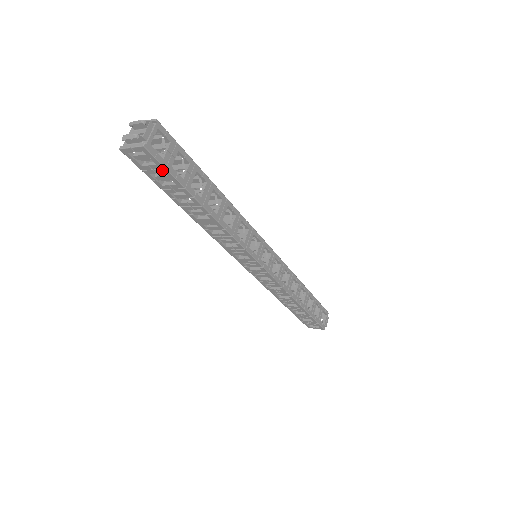
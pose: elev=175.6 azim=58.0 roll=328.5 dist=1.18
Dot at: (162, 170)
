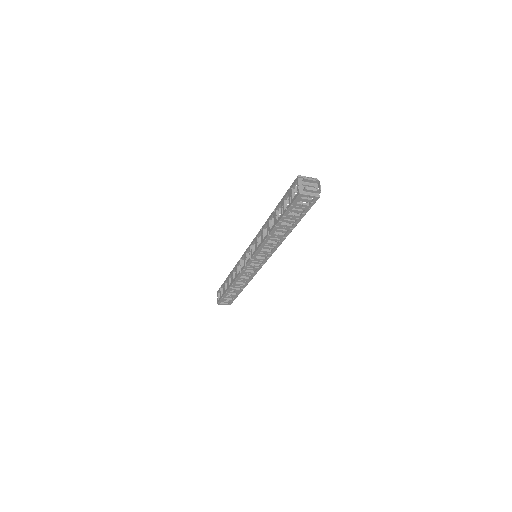
Dot at: (306, 209)
